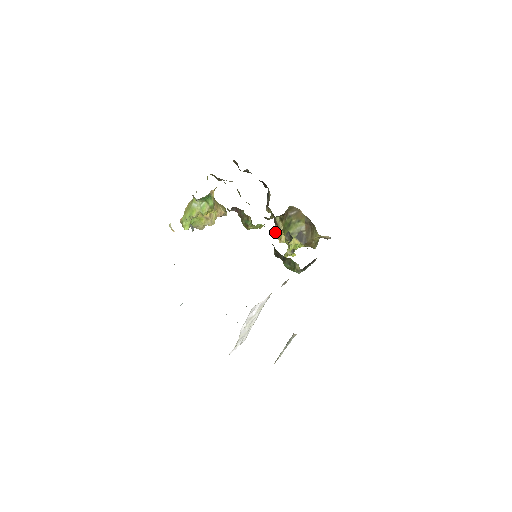
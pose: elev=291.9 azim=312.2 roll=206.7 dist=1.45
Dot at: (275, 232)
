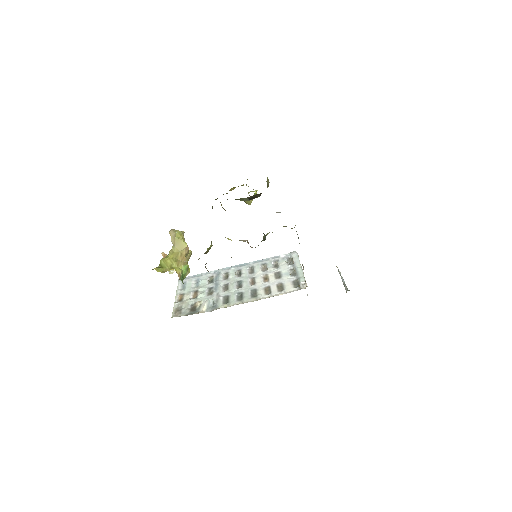
Dot at: occluded
